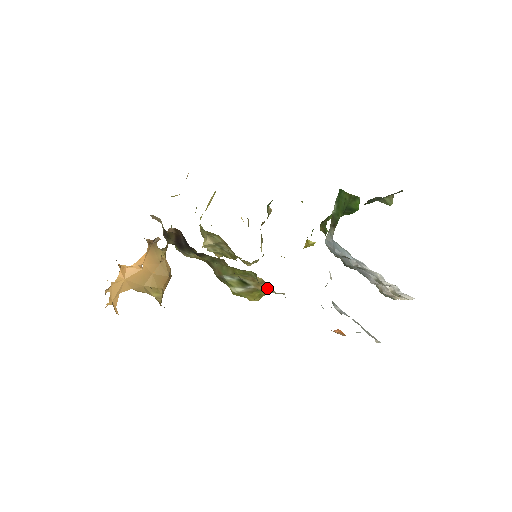
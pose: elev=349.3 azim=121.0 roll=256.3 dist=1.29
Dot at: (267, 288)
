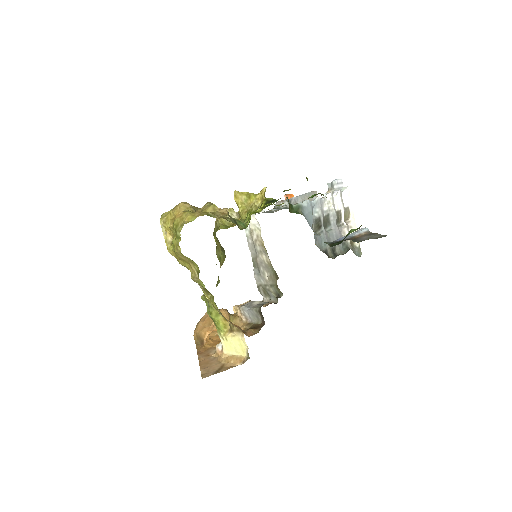
Dot at: occluded
